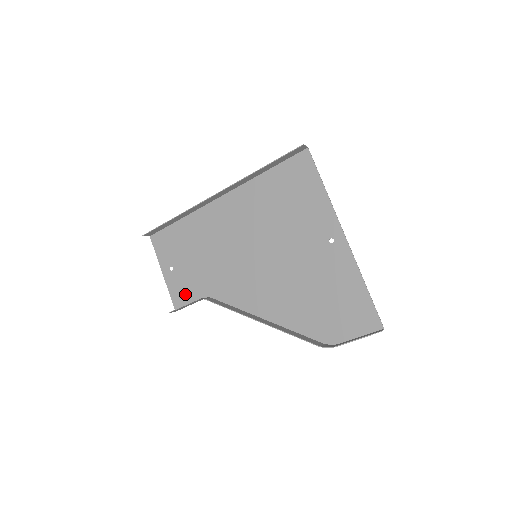
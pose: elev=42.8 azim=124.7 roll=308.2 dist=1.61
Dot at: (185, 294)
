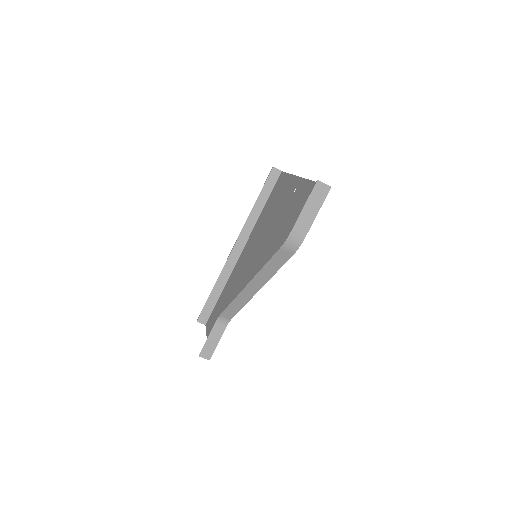
Dot at: occluded
